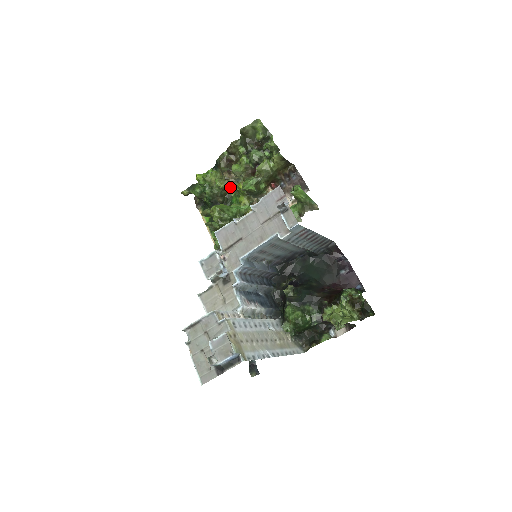
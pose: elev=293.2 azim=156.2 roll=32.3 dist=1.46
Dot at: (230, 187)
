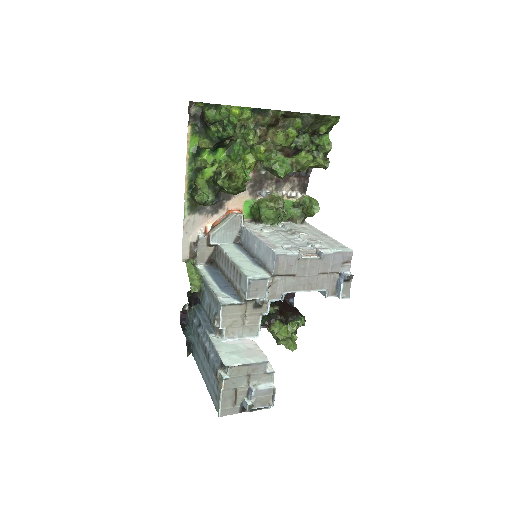
Dot at: occluded
